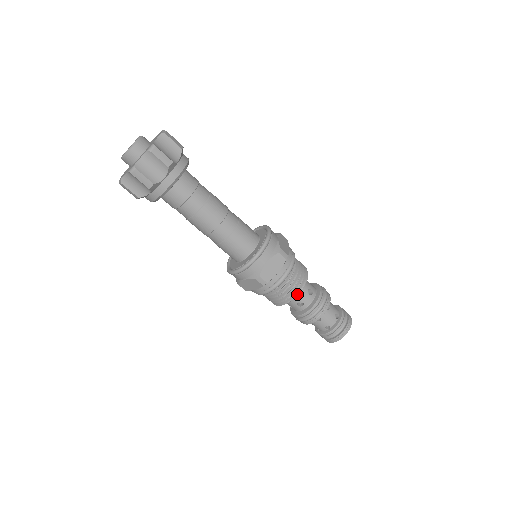
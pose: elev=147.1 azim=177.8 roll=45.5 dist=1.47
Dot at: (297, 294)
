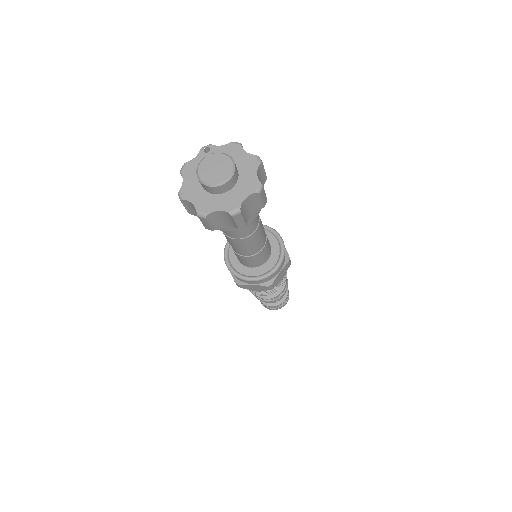
Dot at: (279, 287)
